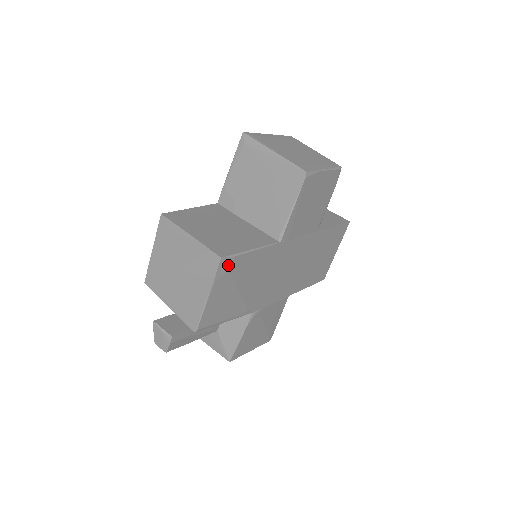
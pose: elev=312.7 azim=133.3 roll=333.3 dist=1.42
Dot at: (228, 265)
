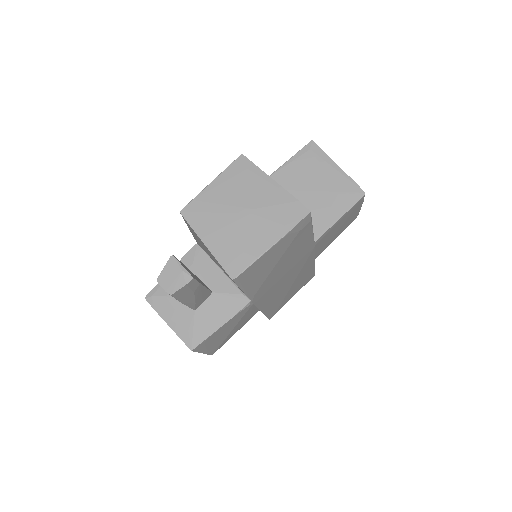
Dot at: (304, 225)
